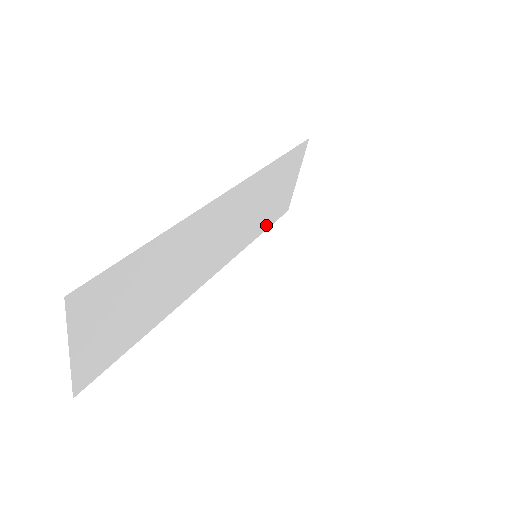
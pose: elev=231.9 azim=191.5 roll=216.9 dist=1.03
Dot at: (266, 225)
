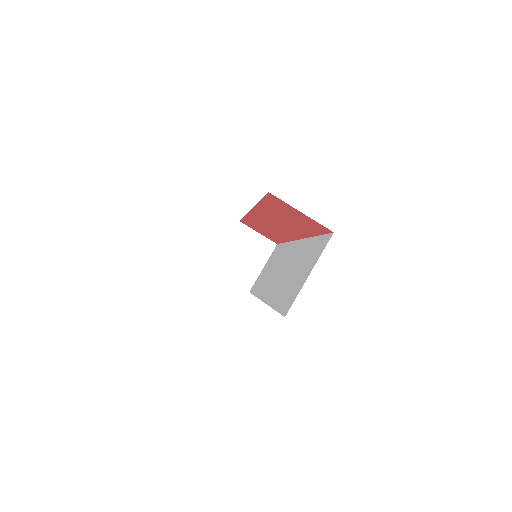
Dot at: occluded
